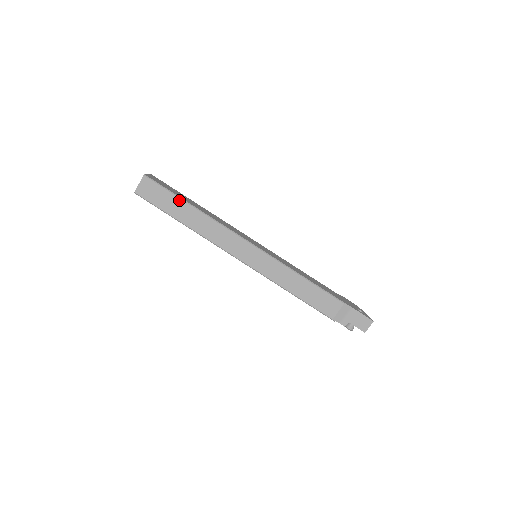
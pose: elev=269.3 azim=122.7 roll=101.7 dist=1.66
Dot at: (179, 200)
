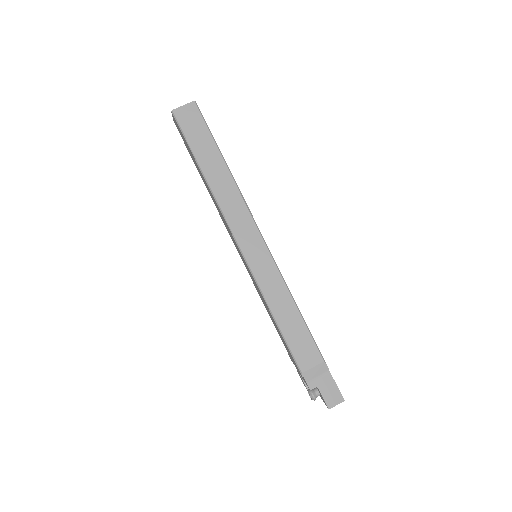
Dot at: (215, 147)
